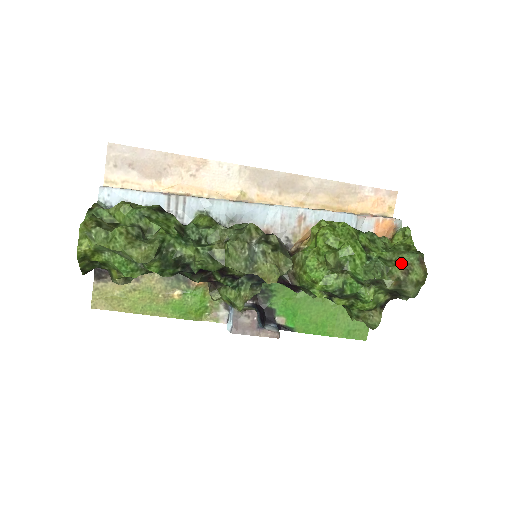
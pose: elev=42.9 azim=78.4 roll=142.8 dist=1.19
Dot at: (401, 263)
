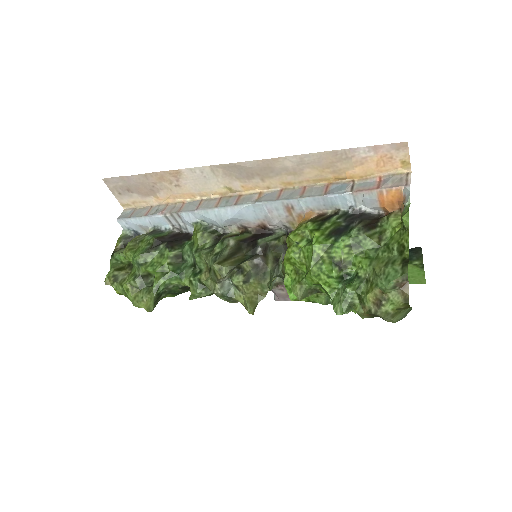
Dot at: (373, 292)
